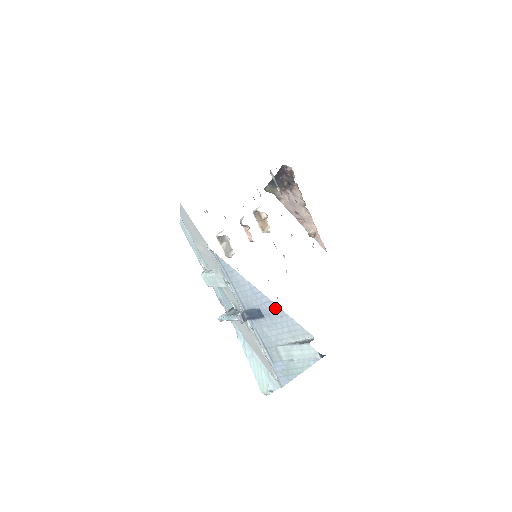
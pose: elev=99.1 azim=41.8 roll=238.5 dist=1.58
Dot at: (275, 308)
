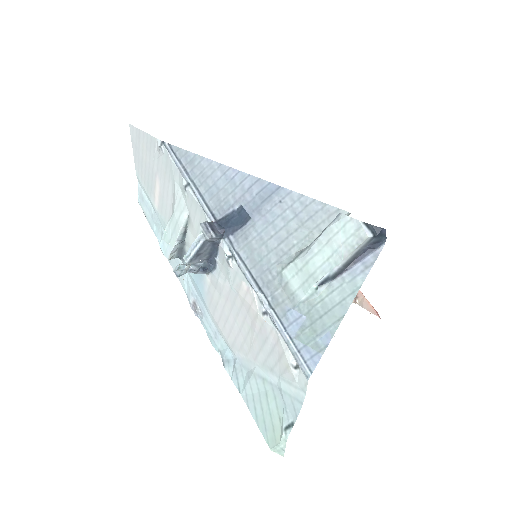
Dot at: (267, 189)
